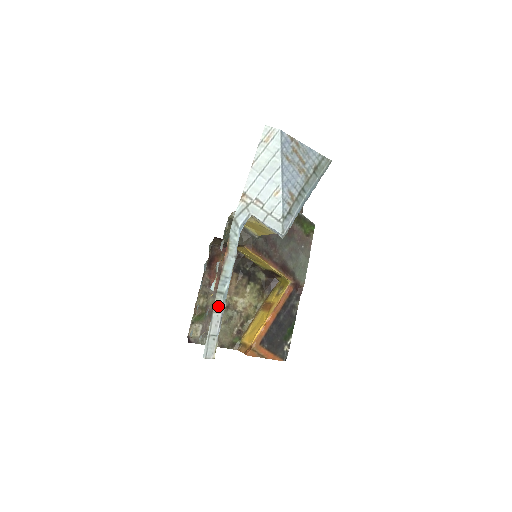
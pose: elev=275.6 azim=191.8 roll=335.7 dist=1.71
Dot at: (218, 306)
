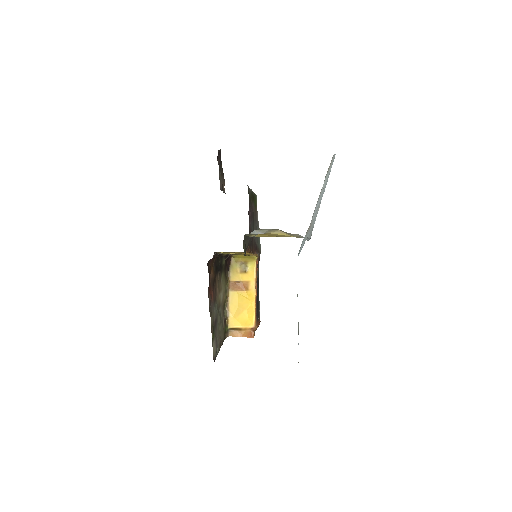
Dot at: (298, 328)
